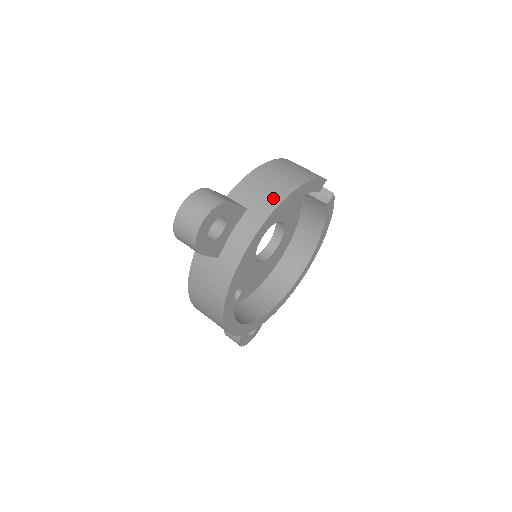
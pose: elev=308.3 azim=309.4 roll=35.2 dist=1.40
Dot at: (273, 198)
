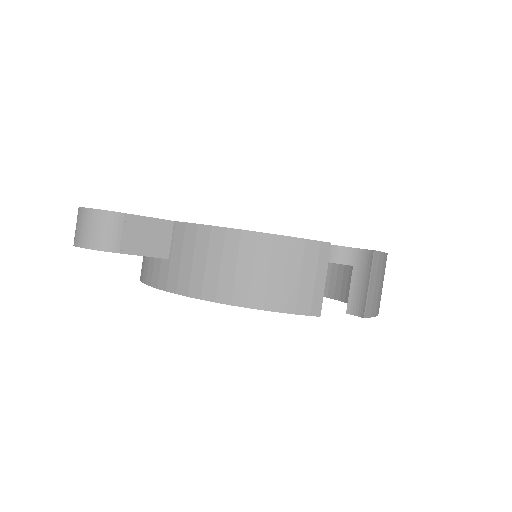
Dot at: (189, 283)
